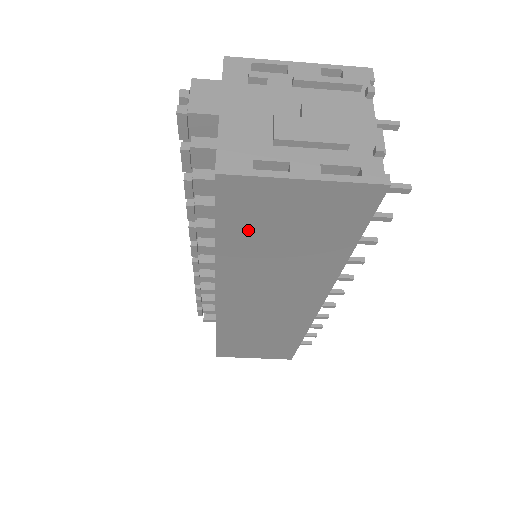
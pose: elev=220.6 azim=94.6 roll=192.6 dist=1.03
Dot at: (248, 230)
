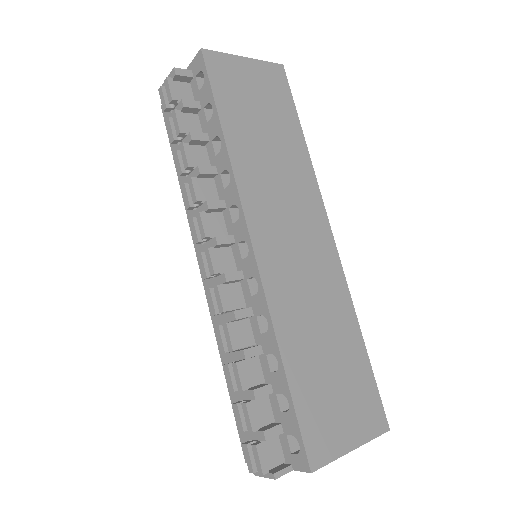
Dot at: occluded
